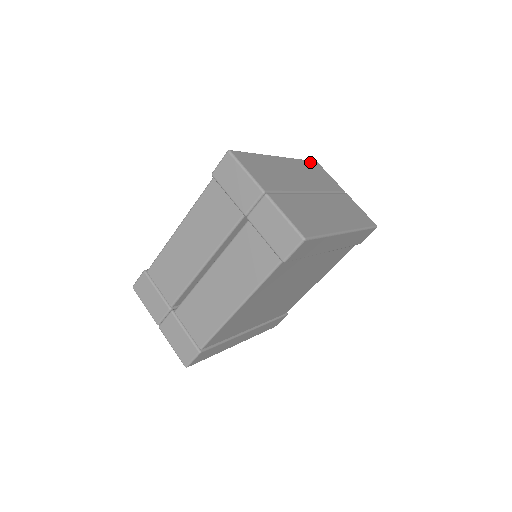
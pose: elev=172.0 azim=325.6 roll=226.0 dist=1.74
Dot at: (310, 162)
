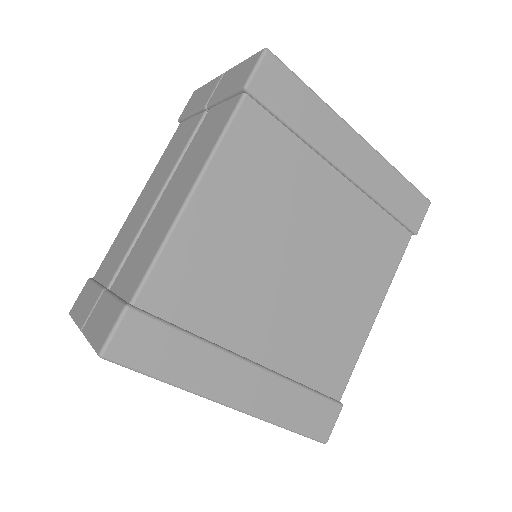
Dot at: occluded
